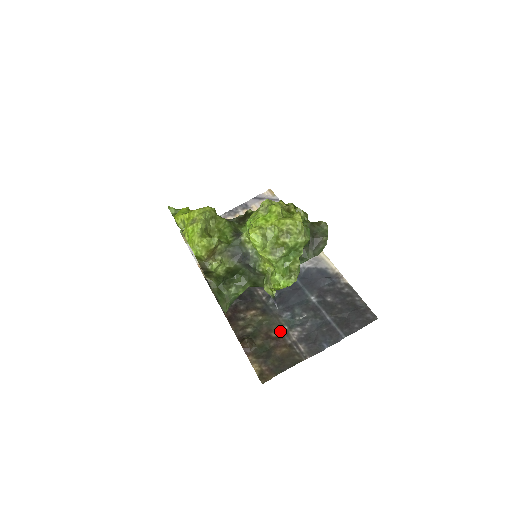
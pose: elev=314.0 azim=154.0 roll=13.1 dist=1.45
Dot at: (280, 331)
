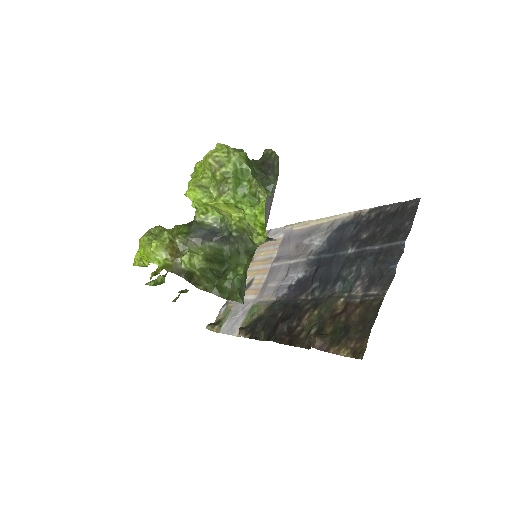
Dot at: (342, 302)
